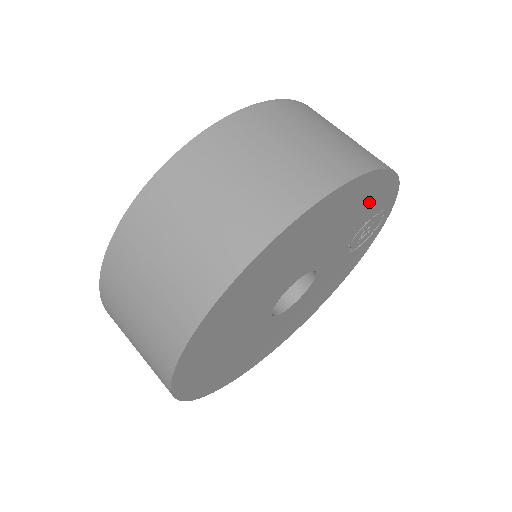
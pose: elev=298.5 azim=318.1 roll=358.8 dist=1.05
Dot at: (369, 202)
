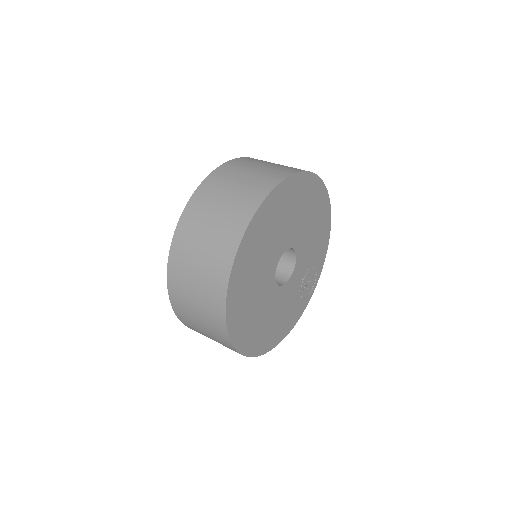
Dot at: (320, 243)
